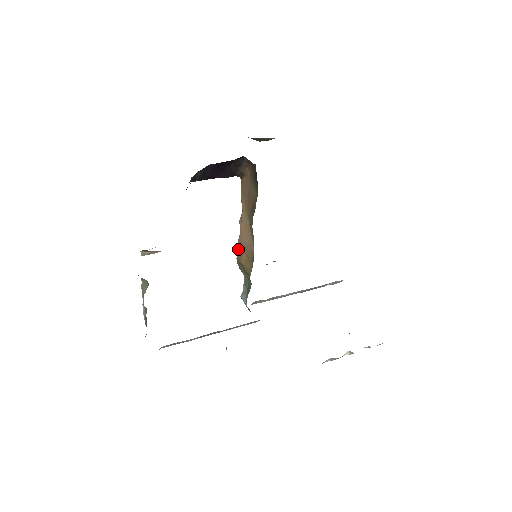
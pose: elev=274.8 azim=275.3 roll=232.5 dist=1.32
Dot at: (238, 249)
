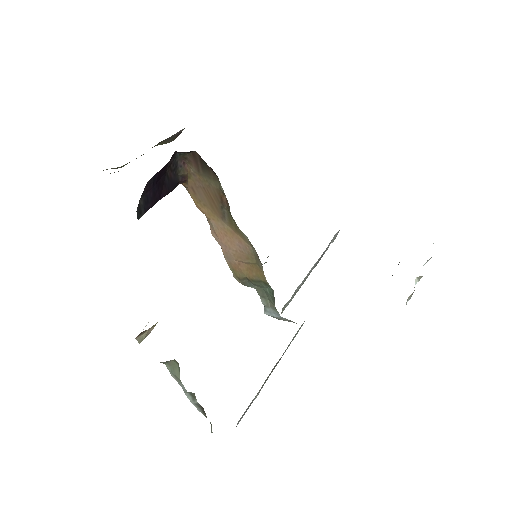
Dot at: (230, 266)
